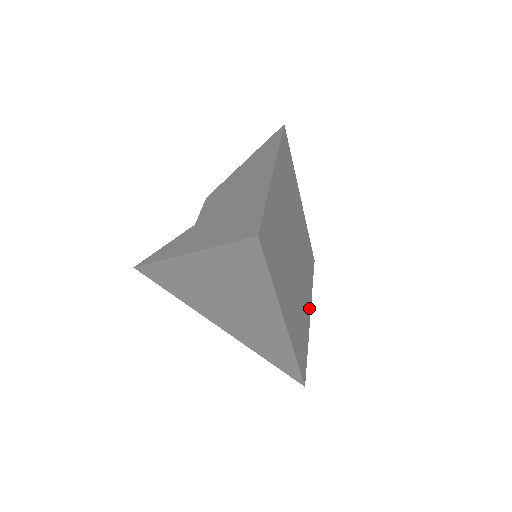
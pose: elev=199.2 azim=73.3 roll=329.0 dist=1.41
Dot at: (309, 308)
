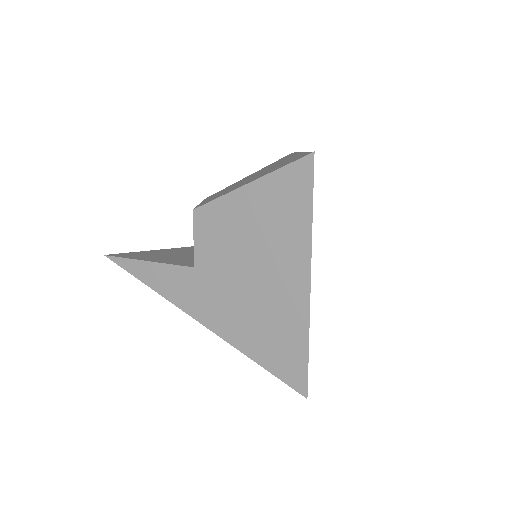
Dot at: occluded
